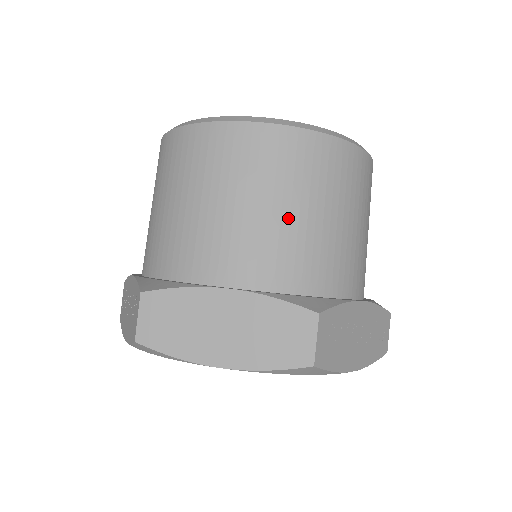
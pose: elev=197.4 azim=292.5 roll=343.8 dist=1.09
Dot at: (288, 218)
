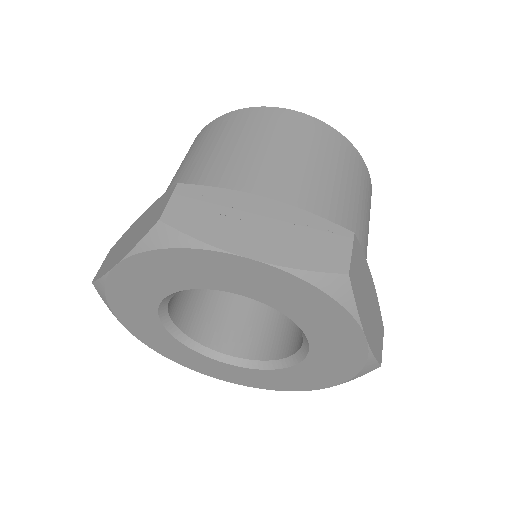
Dot at: (203, 159)
